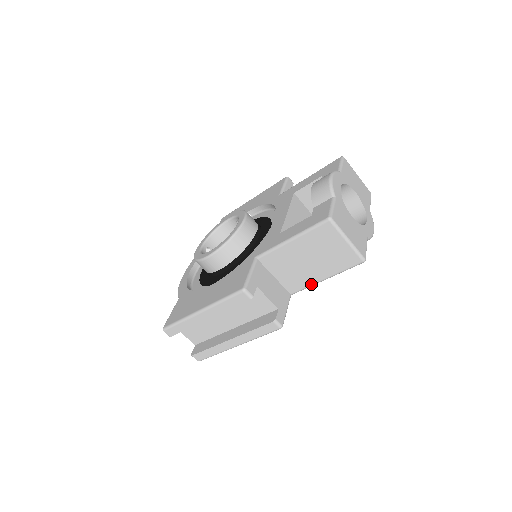
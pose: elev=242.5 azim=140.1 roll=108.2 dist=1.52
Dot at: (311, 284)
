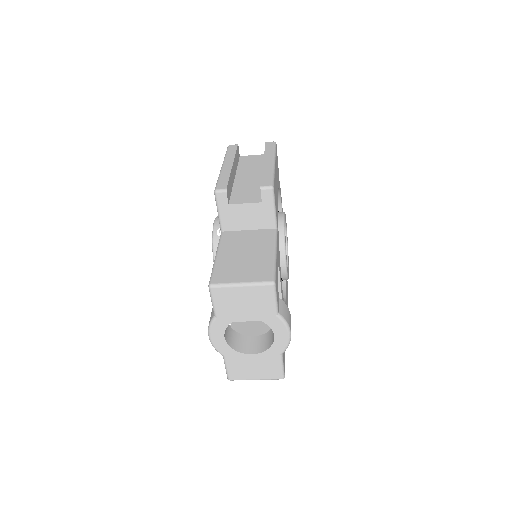
Dot at: occluded
